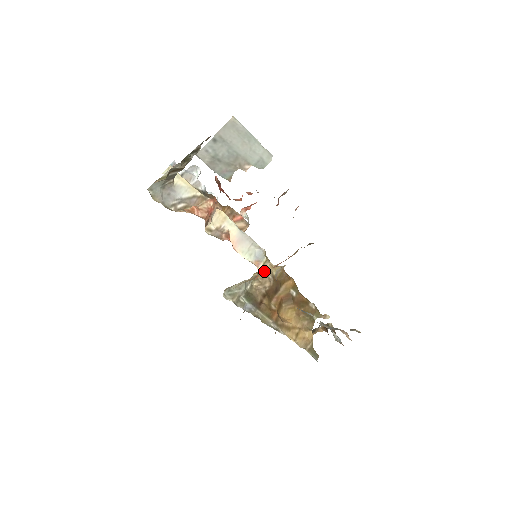
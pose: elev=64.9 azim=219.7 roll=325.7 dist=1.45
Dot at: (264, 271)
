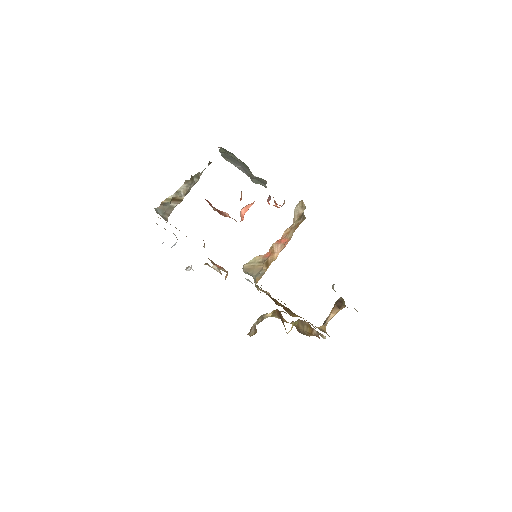
Dot at: occluded
